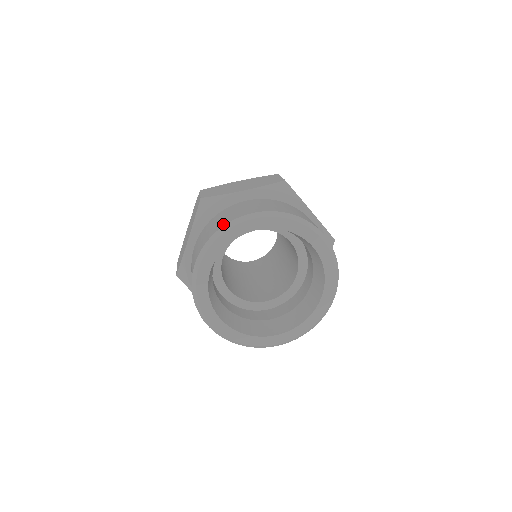
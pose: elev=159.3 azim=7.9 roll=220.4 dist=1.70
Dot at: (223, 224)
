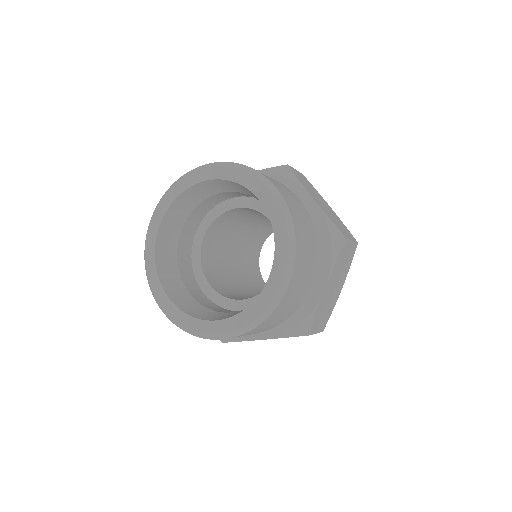
Dot at: occluded
